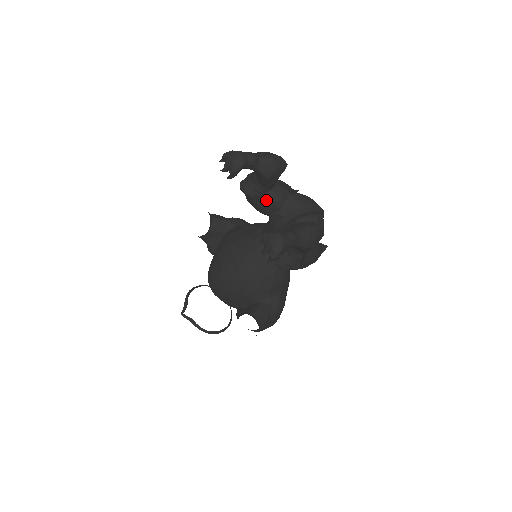
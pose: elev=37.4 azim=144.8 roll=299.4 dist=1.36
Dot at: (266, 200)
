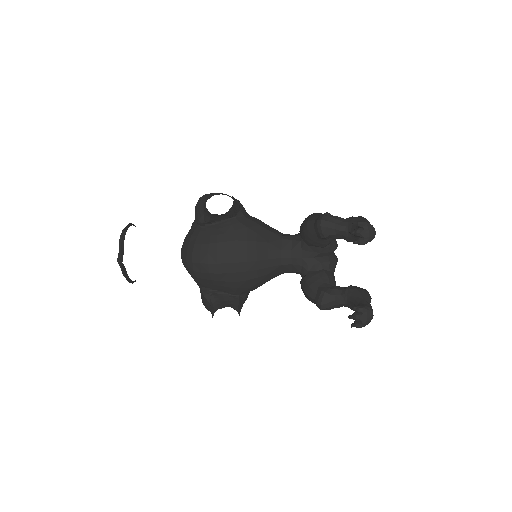
Dot at: (325, 241)
